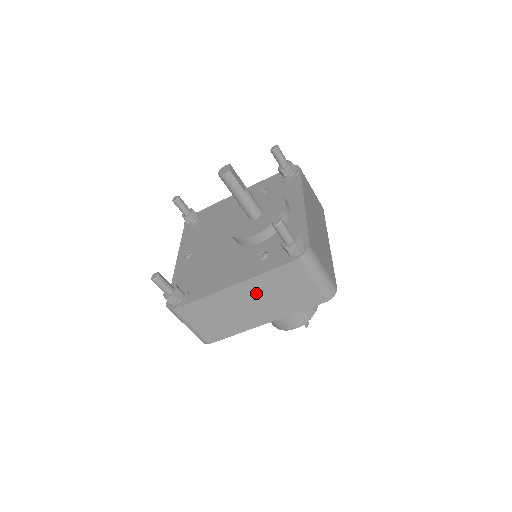
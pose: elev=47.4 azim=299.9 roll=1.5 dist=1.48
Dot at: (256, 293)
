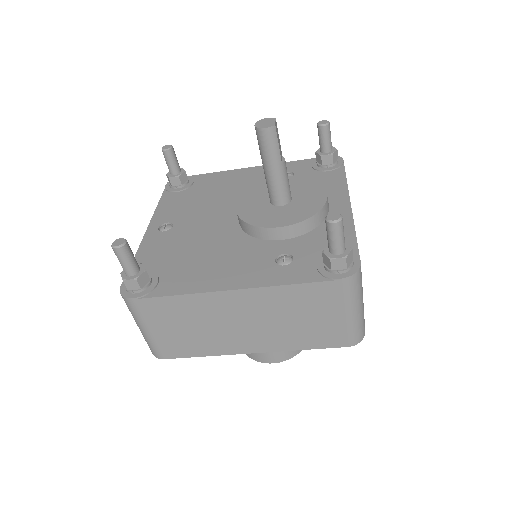
Dot at: (260, 309)
